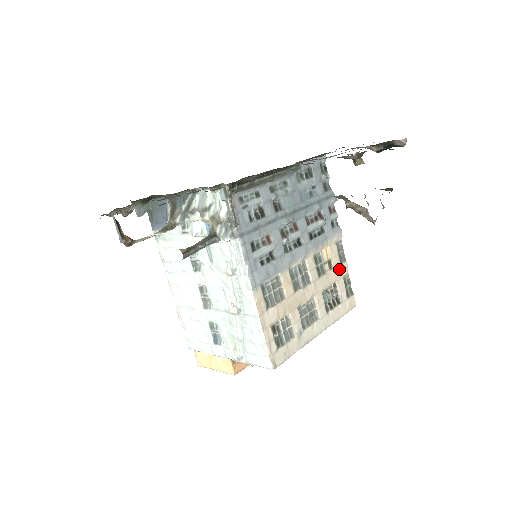
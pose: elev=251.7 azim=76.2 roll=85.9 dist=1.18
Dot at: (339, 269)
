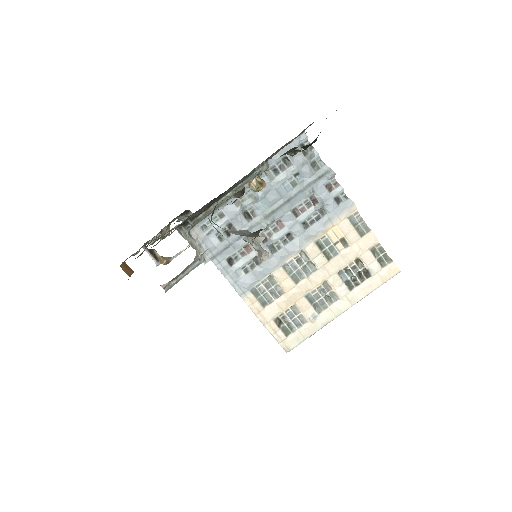
Dot at: (360, 243)
